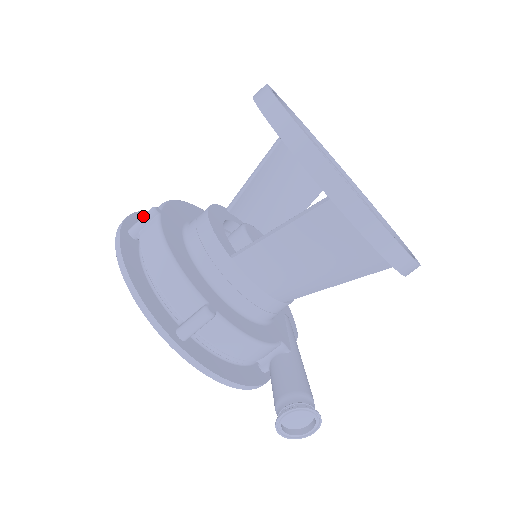
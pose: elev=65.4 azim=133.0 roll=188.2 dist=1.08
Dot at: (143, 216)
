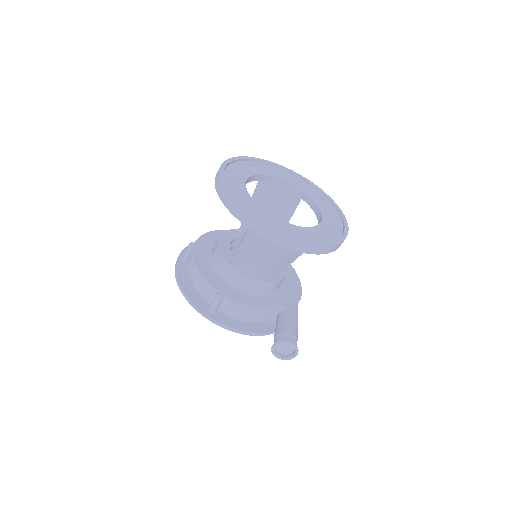
Dot at: occluded
